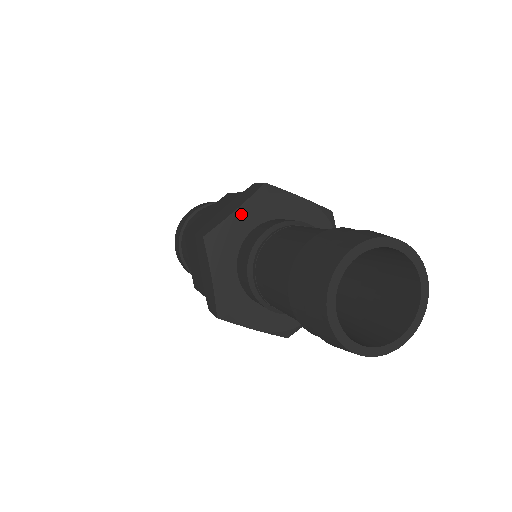
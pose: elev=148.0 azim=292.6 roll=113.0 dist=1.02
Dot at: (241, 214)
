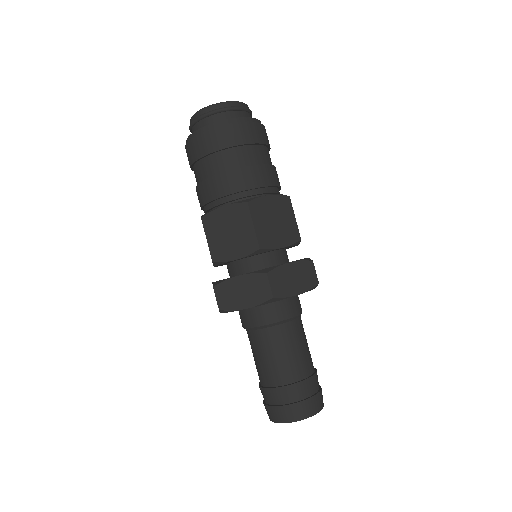
Dot at: occluded
